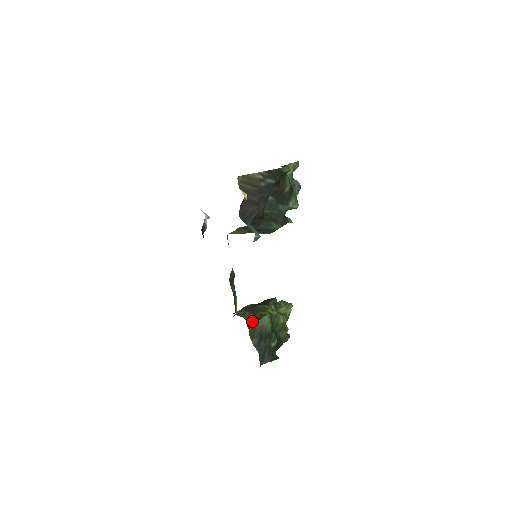
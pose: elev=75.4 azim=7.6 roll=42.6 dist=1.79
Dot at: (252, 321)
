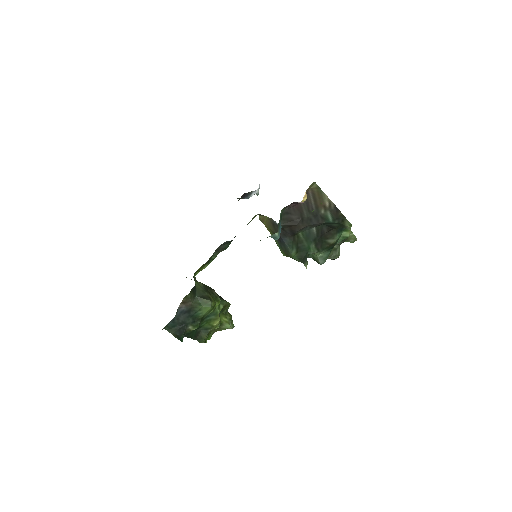
Dot at: (198, 292)
